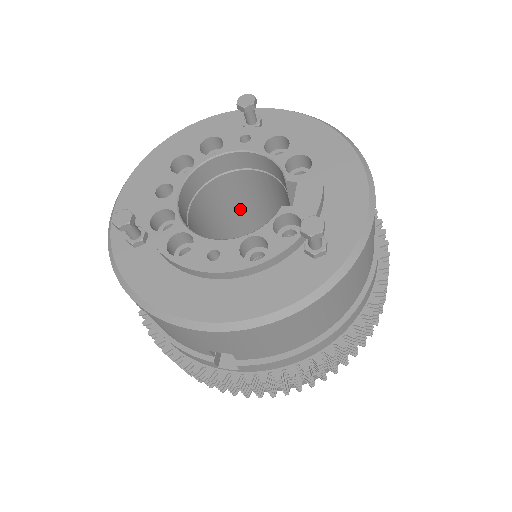
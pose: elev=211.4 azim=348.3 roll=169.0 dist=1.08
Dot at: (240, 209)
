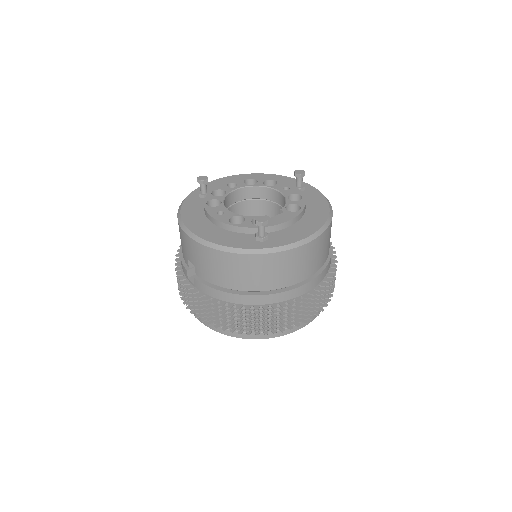
Dot at: occluded
